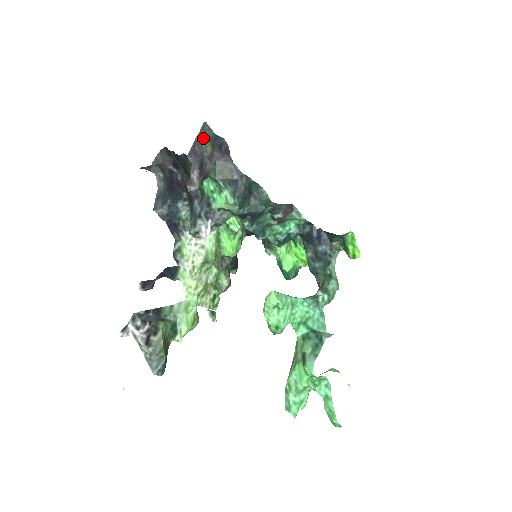
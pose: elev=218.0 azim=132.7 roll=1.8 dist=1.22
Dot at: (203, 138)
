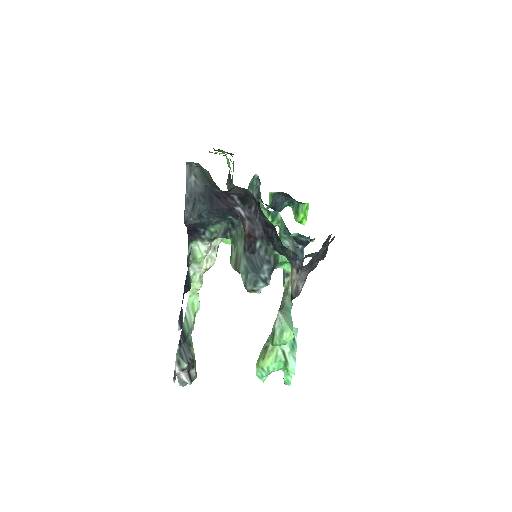
Dot at: (324, 248)
